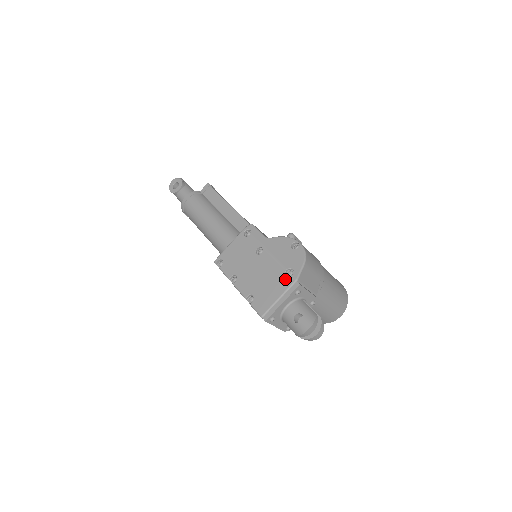
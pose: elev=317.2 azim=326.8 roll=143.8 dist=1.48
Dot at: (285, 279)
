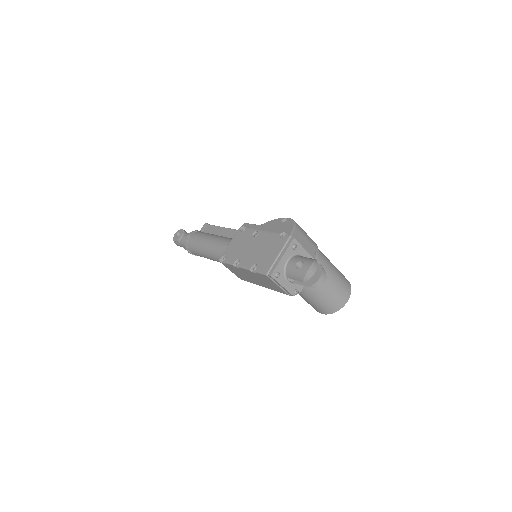
Dot at: (281, 240)
